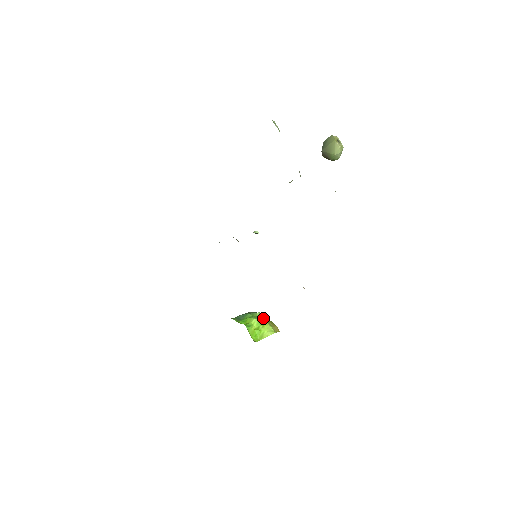
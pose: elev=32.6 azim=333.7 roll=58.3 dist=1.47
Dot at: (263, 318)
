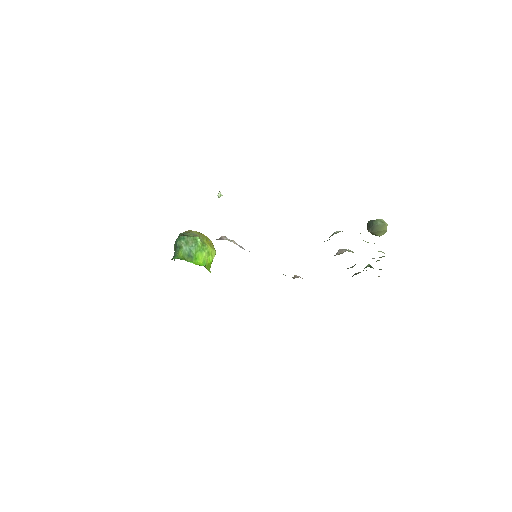
Dot at: (204, 242)
